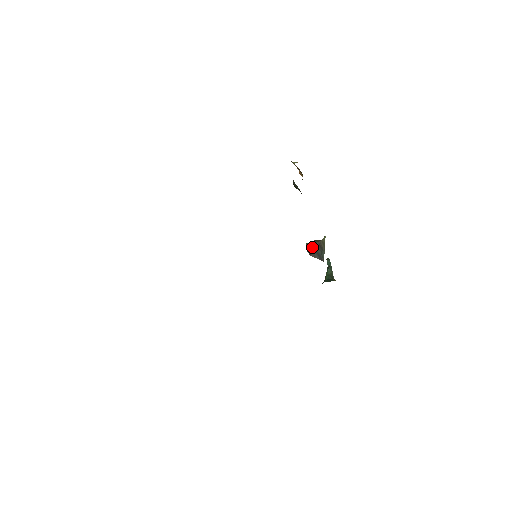
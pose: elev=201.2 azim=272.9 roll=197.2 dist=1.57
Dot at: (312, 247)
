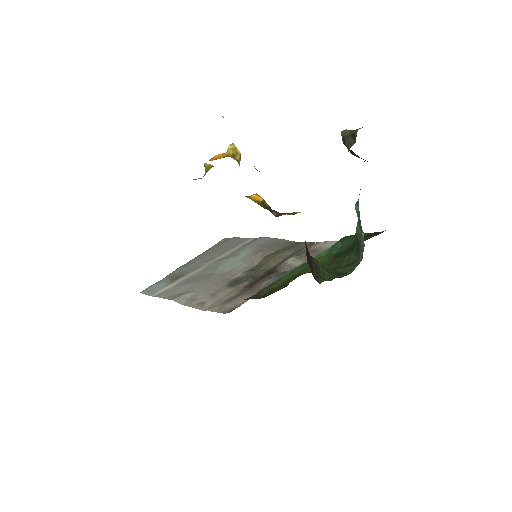
Dot at: occluded
